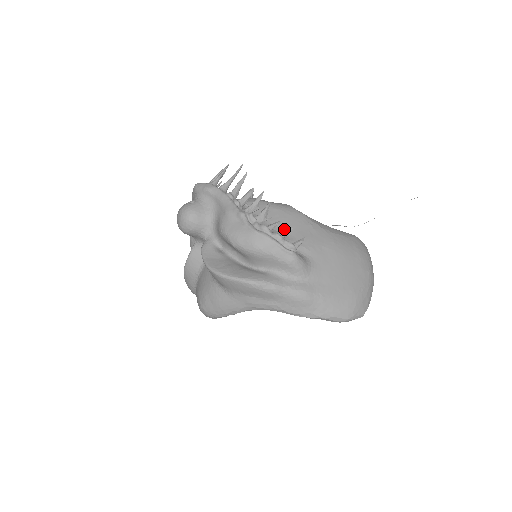
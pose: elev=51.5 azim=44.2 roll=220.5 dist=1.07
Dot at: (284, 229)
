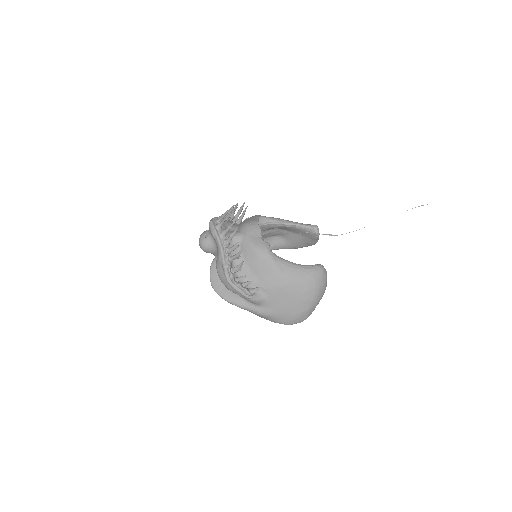
Dot at: (255, 271)
